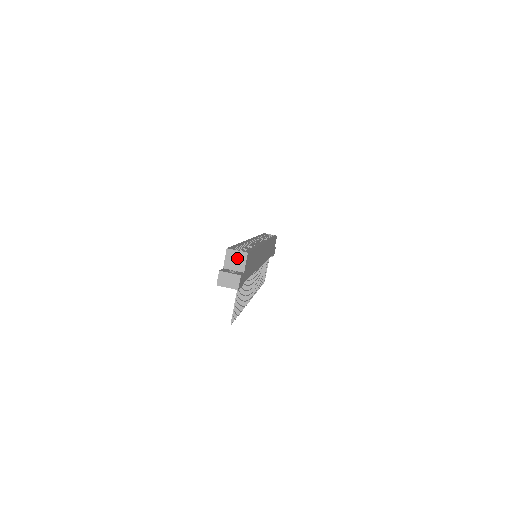
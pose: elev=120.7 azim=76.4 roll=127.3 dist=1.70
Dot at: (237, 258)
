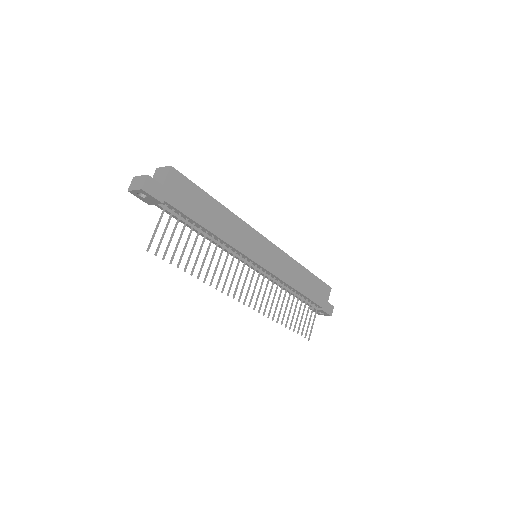
Dot at: (161, 174)
